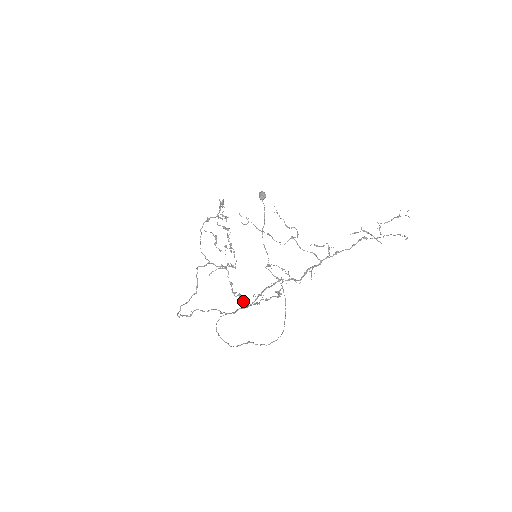
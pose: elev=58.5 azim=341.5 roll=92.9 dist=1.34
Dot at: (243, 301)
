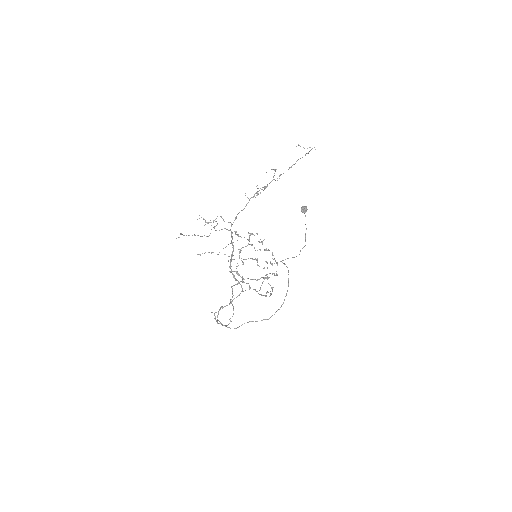
Dot at: (270, 295)
